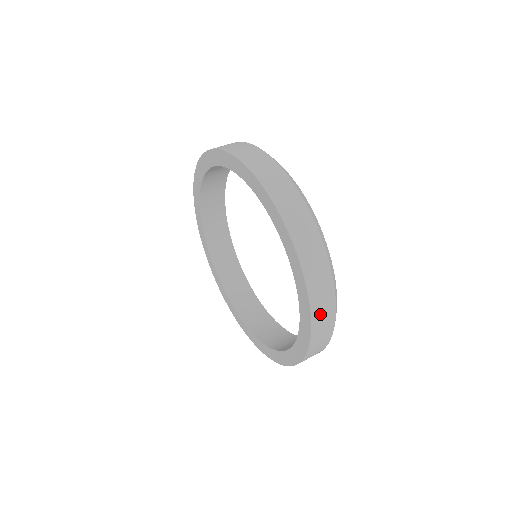
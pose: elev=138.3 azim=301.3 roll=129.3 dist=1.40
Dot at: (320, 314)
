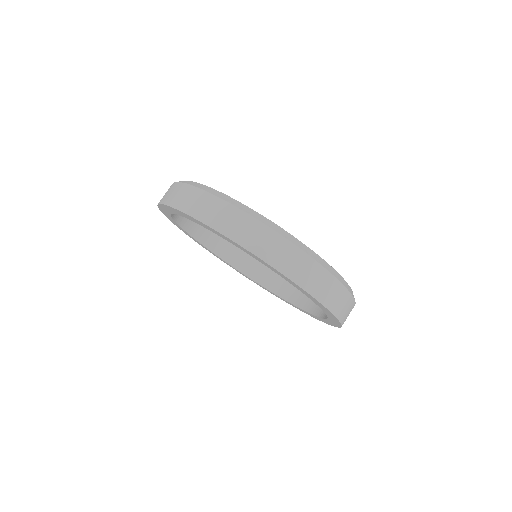
Dot at: (334, 301)
